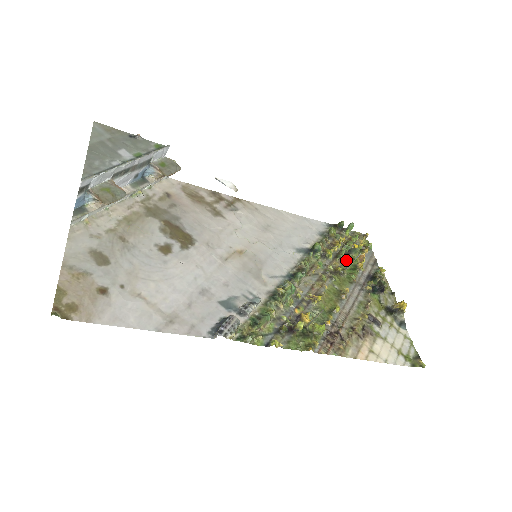
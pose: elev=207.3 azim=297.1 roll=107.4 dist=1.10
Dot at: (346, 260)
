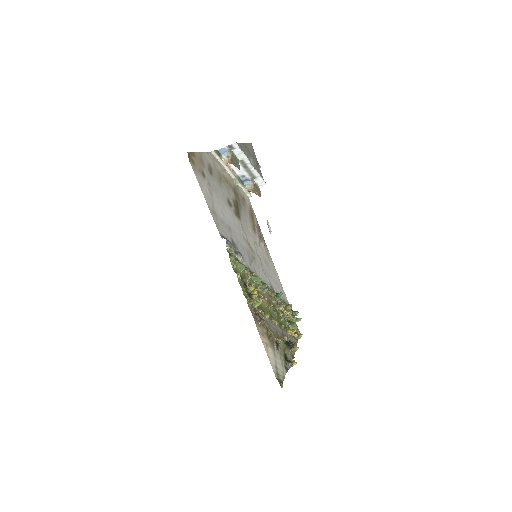
Dot at: (285, 320)
